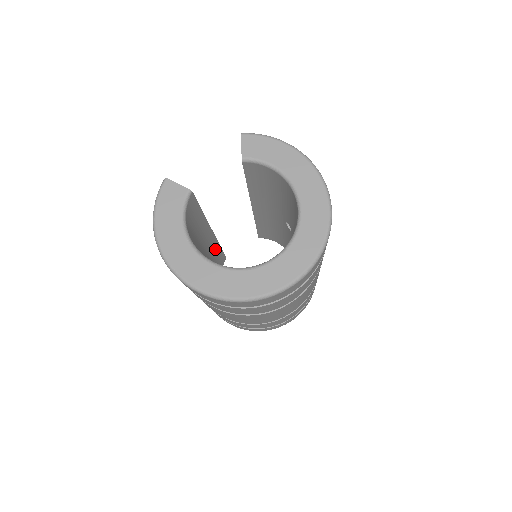
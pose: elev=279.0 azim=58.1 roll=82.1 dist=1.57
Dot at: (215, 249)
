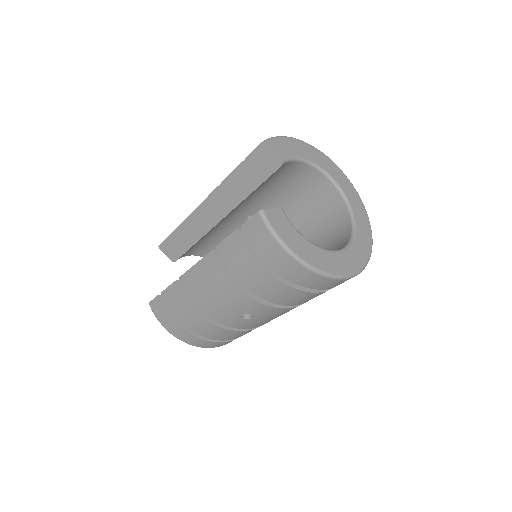
Dot at: occluded
